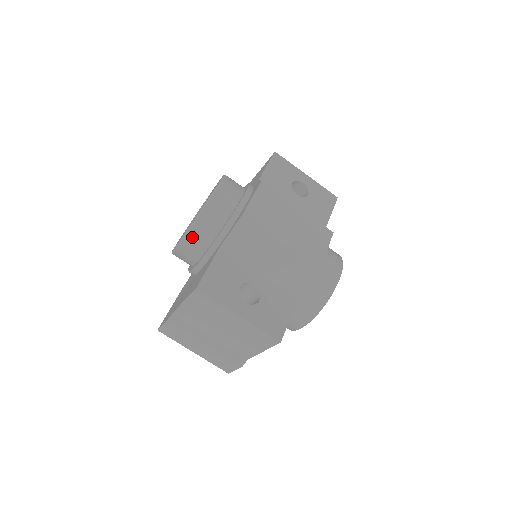
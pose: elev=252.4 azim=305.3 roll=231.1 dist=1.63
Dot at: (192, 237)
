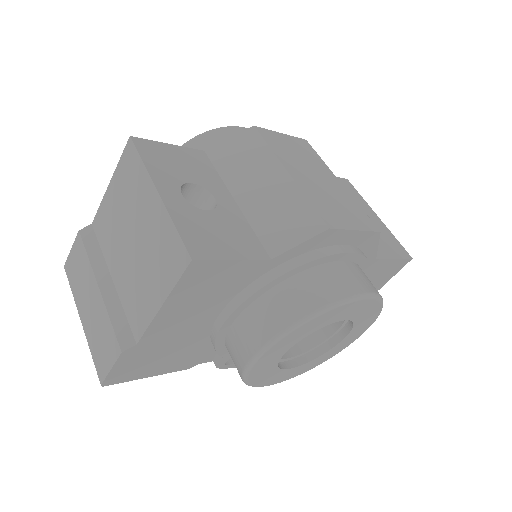
Dot at: occluded
